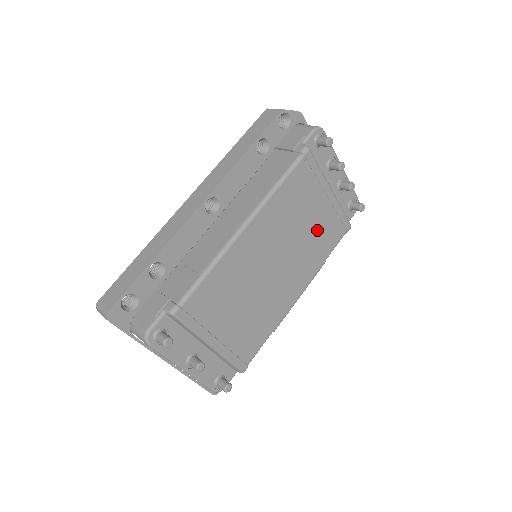
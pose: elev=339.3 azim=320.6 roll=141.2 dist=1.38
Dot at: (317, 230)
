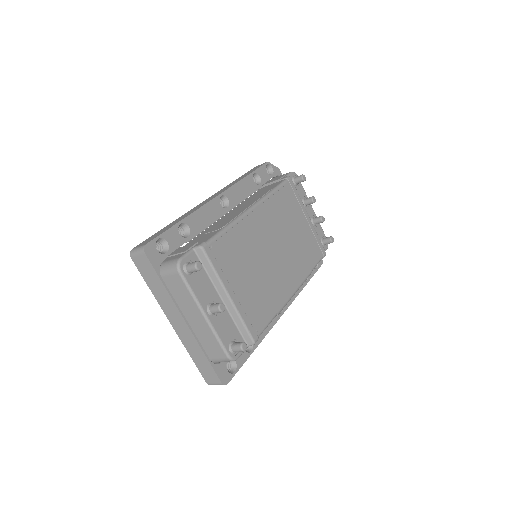
Dot at: (302, 241)
